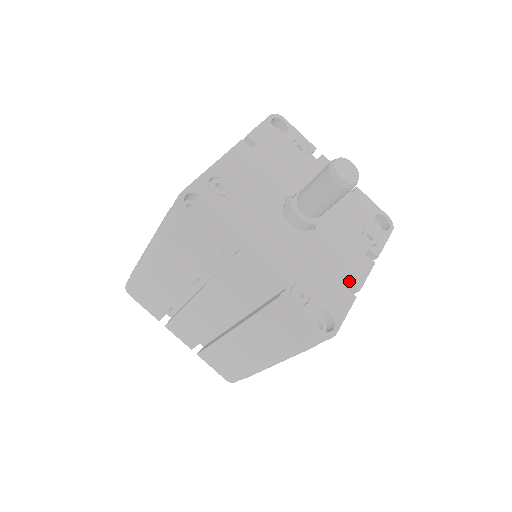
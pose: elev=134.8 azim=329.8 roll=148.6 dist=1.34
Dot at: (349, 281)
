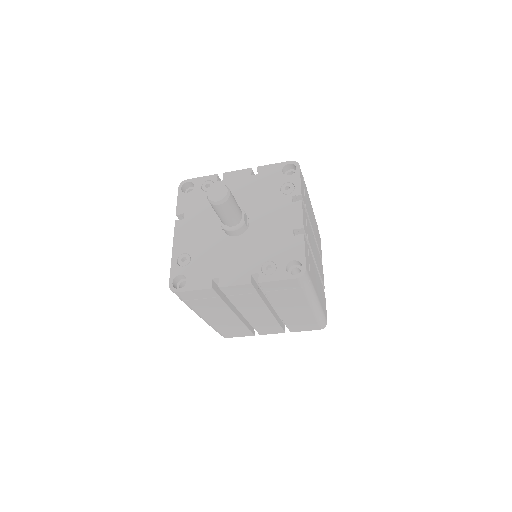
Dot at: (293, 230)
